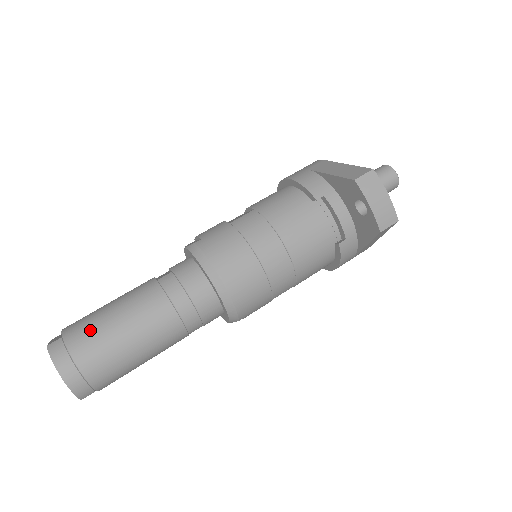
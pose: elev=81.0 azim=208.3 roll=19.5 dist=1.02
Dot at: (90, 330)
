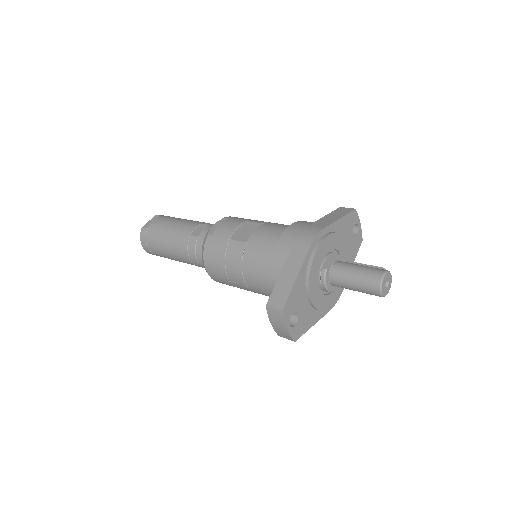
Dot at: (155, 237)
